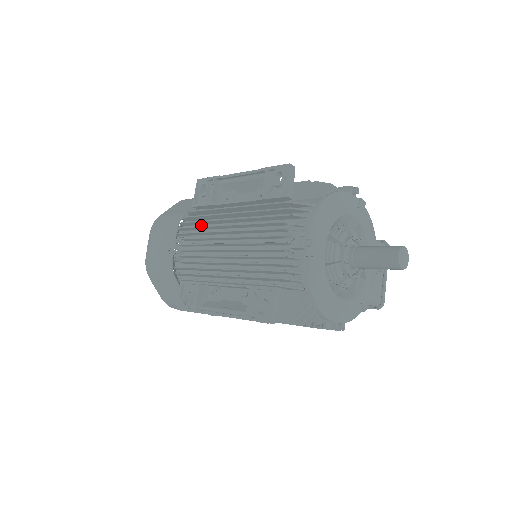
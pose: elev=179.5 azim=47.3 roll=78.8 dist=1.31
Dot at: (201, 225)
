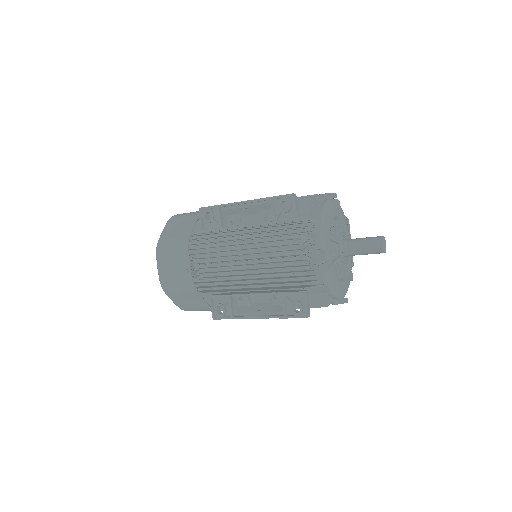
Dot at: (209, 244)
